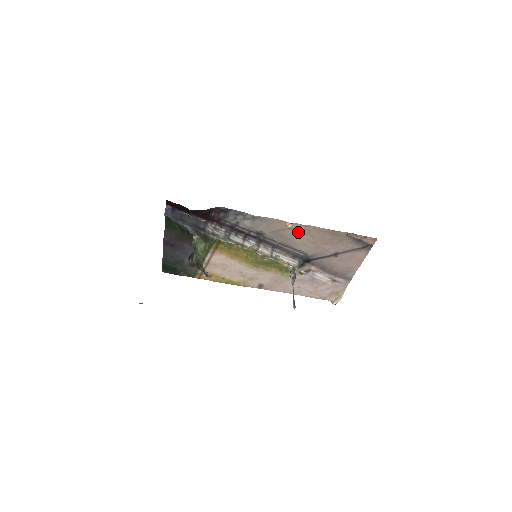
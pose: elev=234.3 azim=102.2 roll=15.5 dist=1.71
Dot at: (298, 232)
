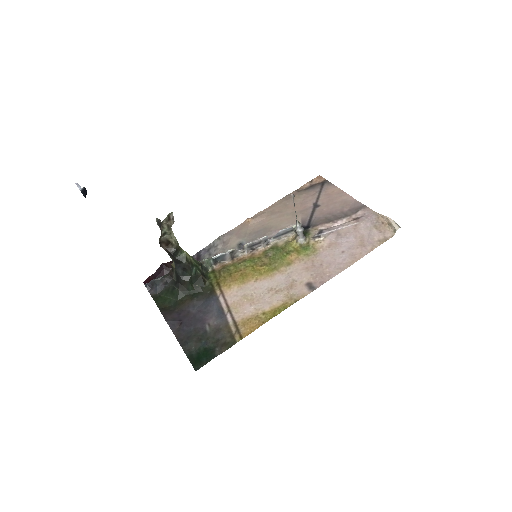
Dot at: (264, 220)
